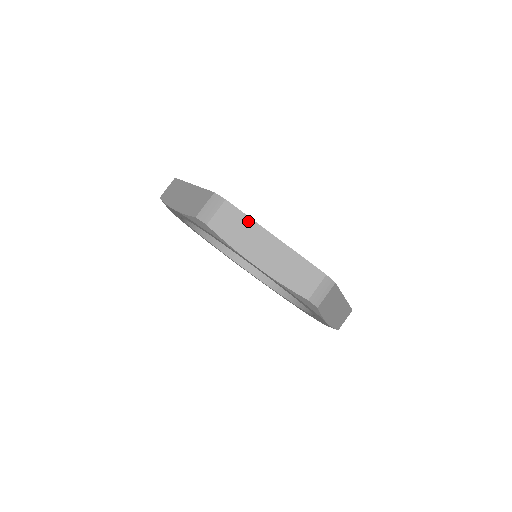
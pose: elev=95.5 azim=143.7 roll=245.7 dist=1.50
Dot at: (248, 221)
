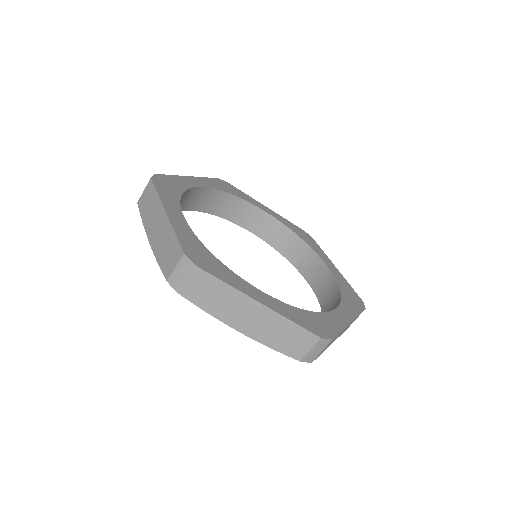
Dot at: occluded
